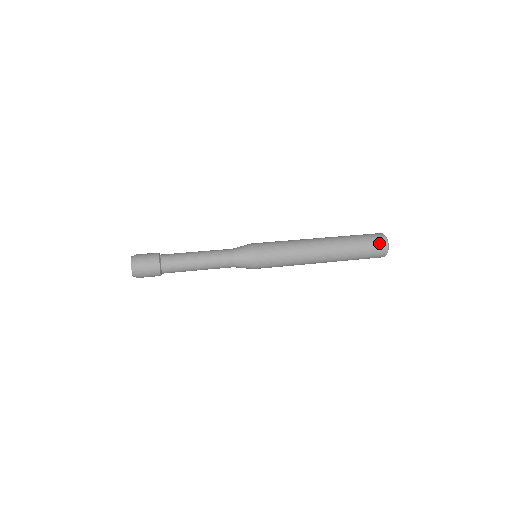
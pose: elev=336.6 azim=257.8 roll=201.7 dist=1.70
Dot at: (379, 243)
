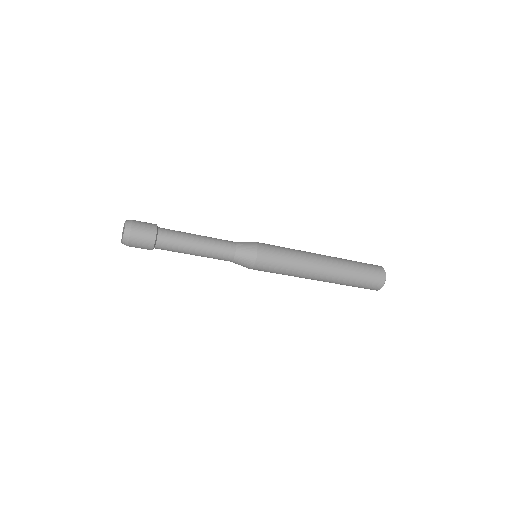
Dot at: (372, 264)
